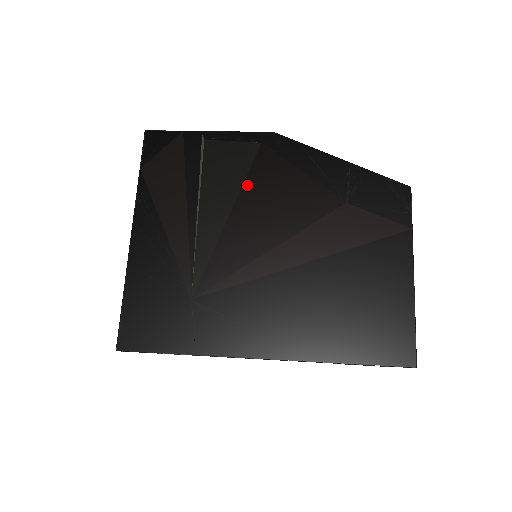
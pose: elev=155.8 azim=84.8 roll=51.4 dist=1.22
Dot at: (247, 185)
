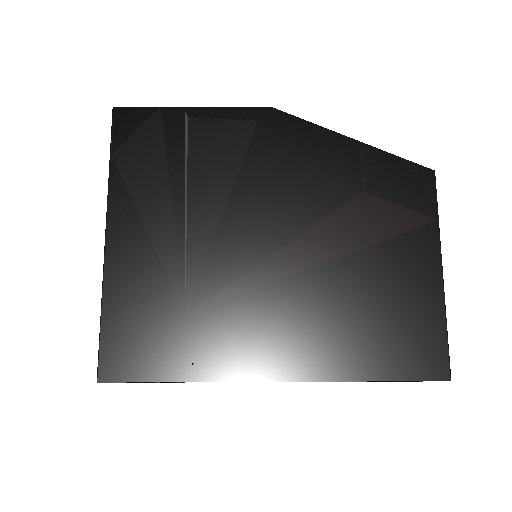
Dot at: (244, 173)
